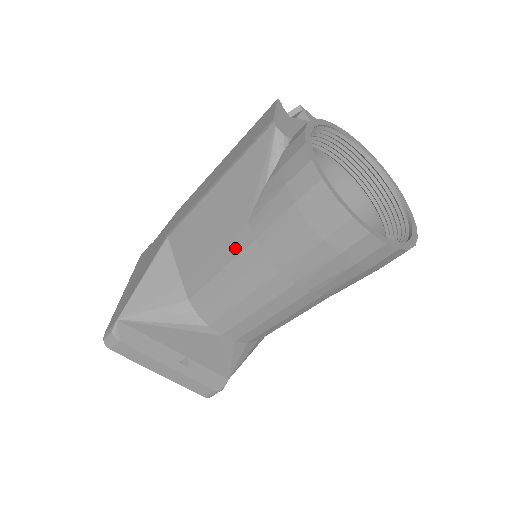
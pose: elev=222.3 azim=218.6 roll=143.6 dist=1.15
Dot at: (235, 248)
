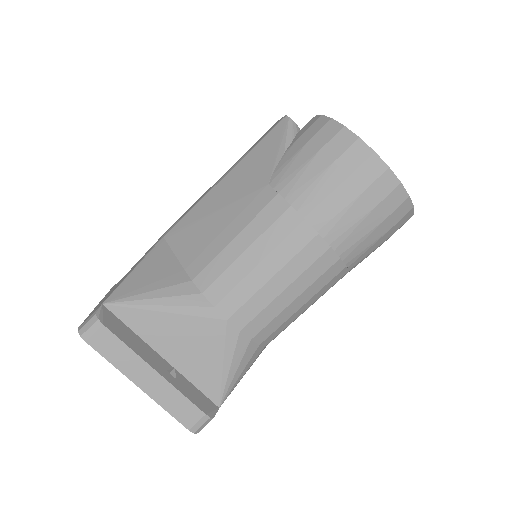
Dot at: (254, 210)
